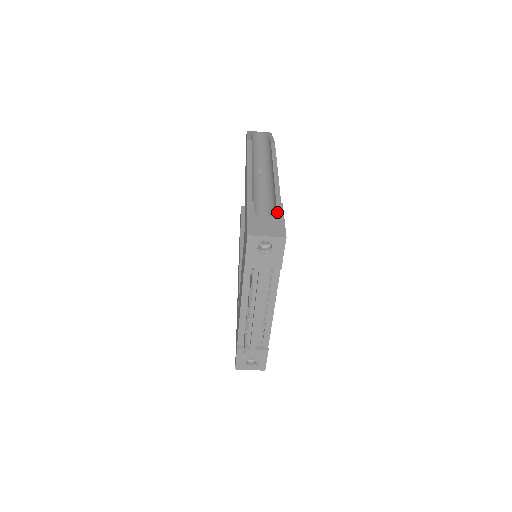
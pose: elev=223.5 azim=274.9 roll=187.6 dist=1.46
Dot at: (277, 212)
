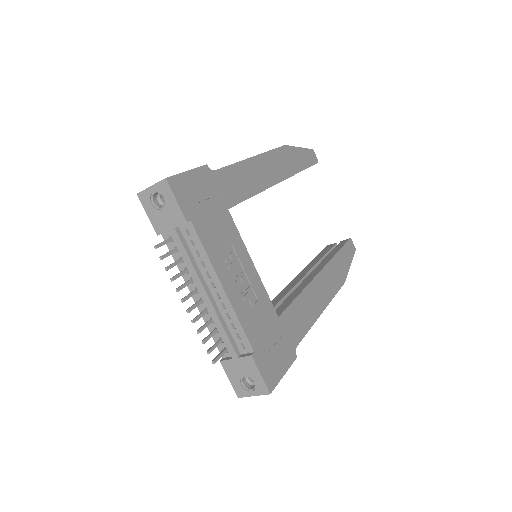
Dot at: occluded
